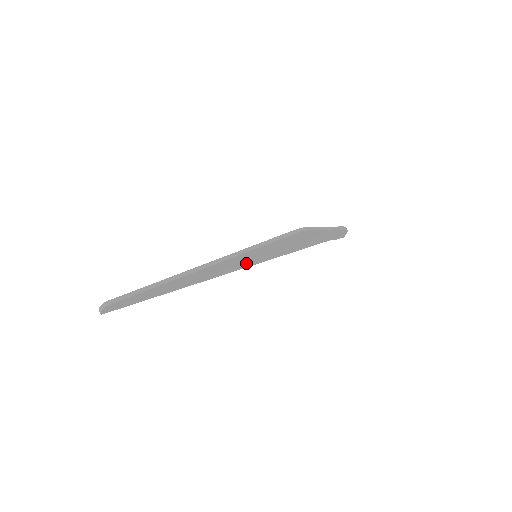
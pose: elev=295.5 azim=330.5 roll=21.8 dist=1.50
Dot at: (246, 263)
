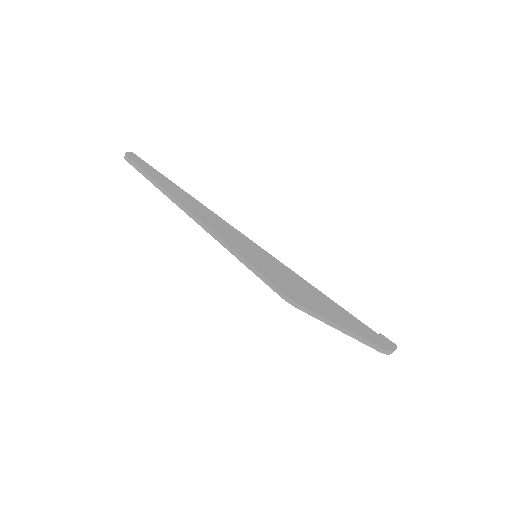
Dot at: occluded
